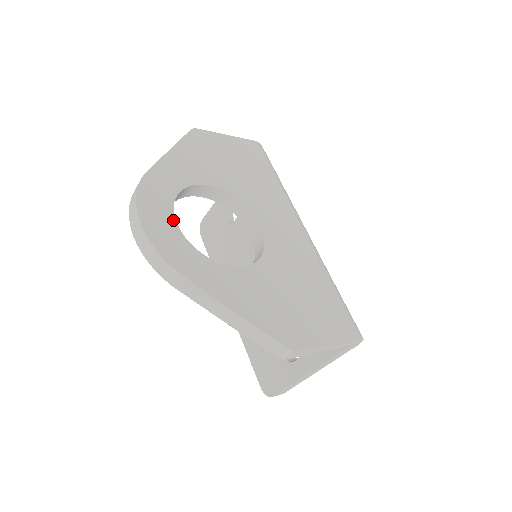
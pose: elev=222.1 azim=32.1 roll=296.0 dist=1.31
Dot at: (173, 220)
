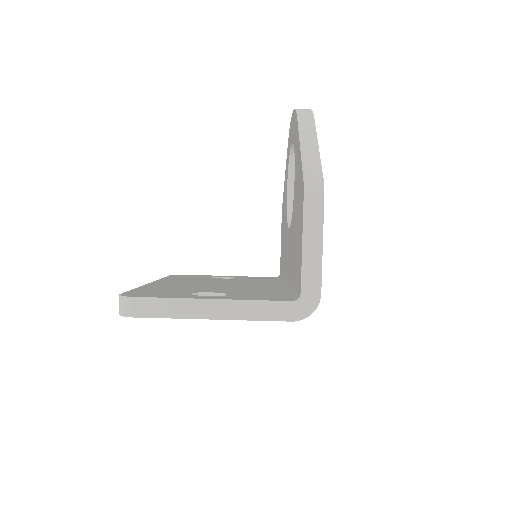
Dot at: occluded
